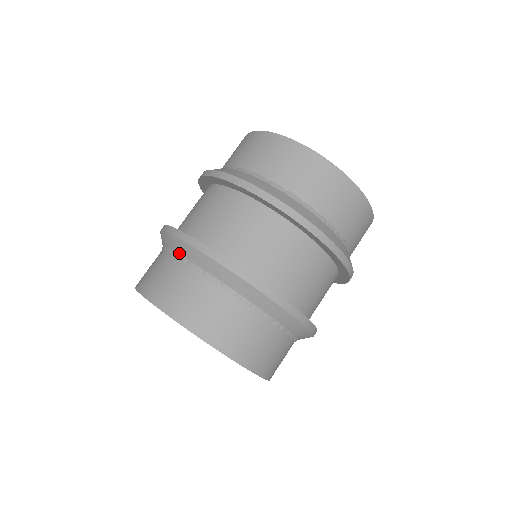
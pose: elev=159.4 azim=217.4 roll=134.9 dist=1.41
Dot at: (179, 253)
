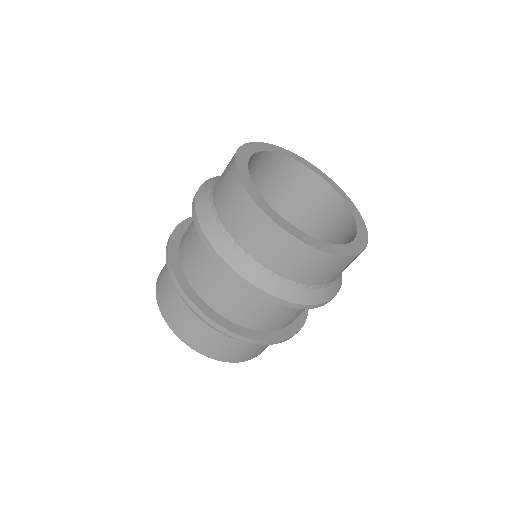
Dot at: occluded
